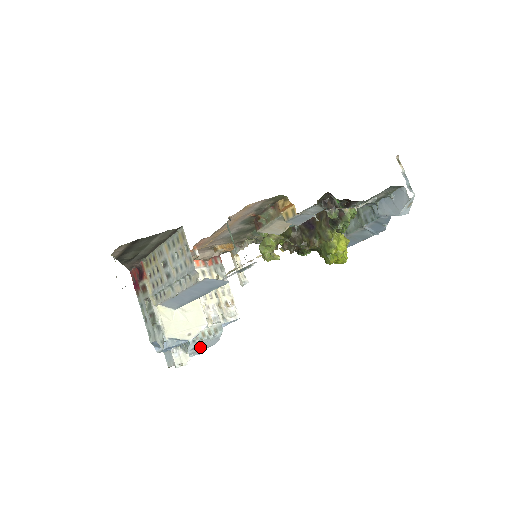
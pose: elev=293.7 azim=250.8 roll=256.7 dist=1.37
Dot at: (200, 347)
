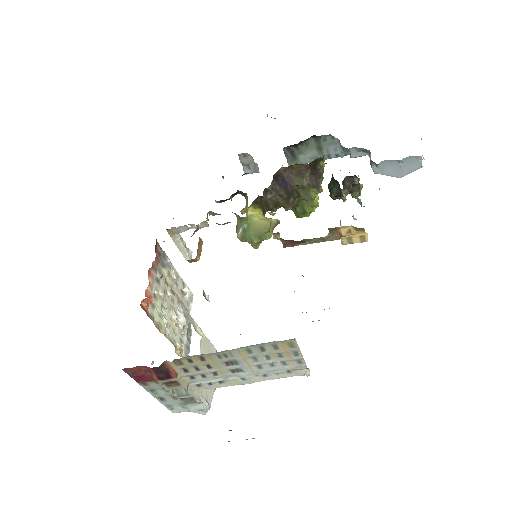
Dot at: occluded
